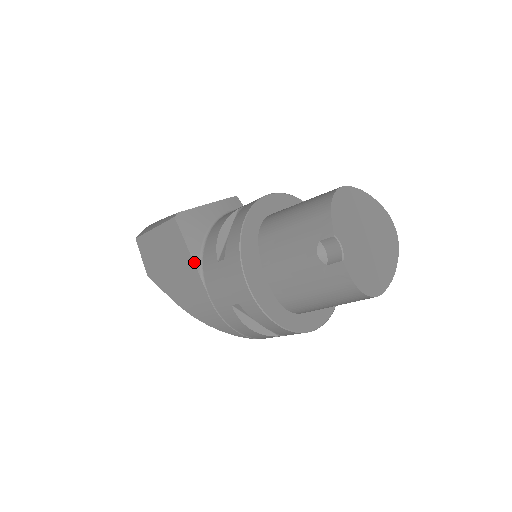
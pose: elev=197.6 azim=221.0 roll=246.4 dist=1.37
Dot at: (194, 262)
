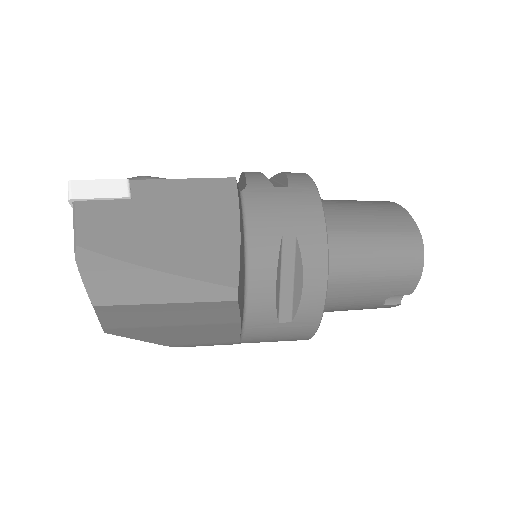
Dot at: occluded
